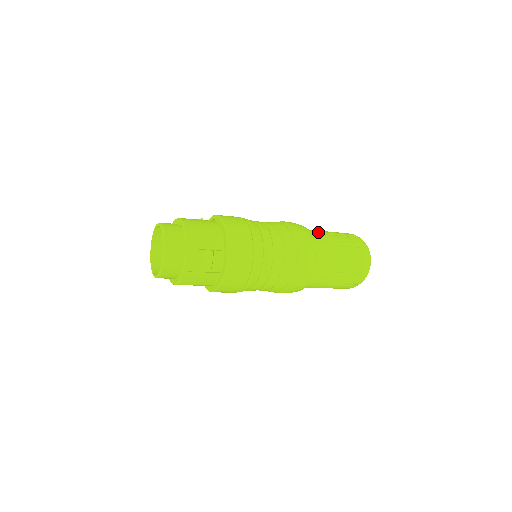
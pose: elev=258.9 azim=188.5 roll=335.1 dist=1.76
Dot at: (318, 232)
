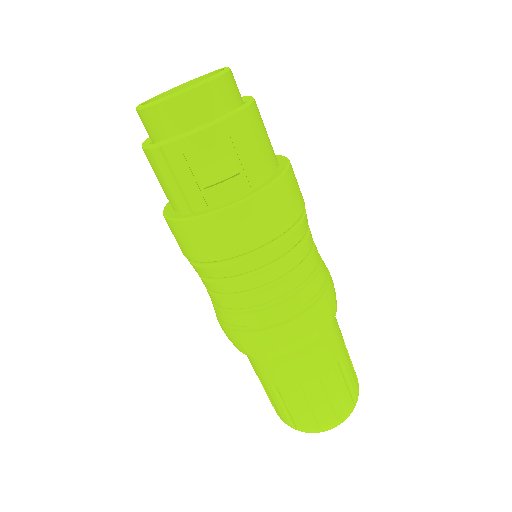
Dot at: occluded
